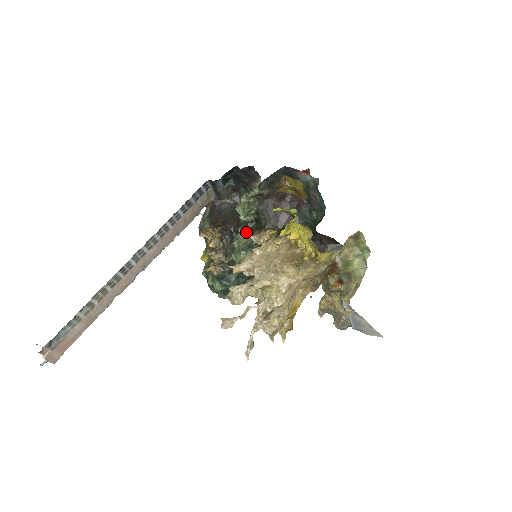
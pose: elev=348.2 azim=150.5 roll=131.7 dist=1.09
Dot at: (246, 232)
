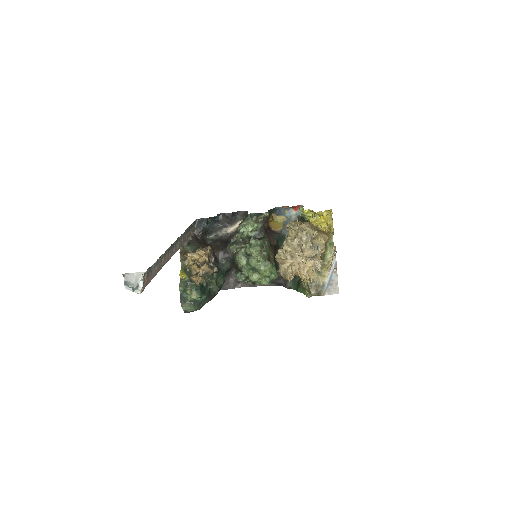
Dot at: occluded
